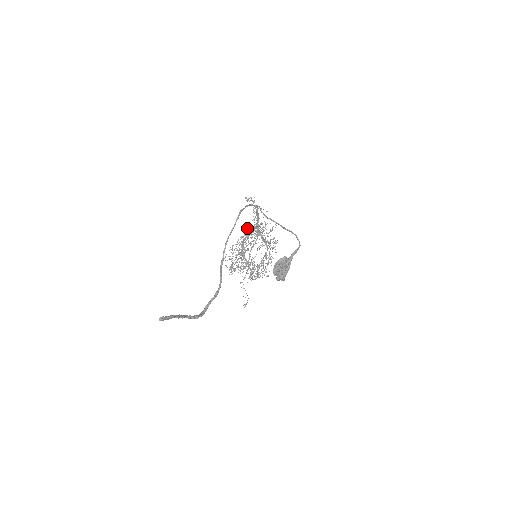
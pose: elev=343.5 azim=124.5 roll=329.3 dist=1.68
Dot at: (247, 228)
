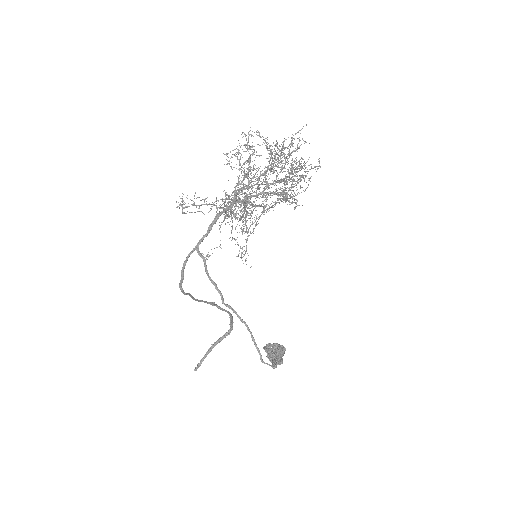
Dot at: (230, 151)
